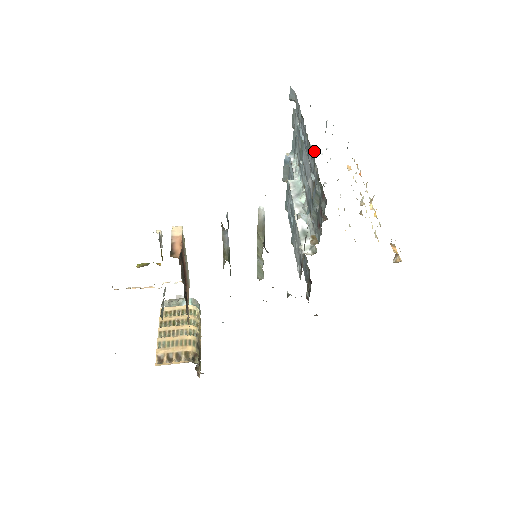
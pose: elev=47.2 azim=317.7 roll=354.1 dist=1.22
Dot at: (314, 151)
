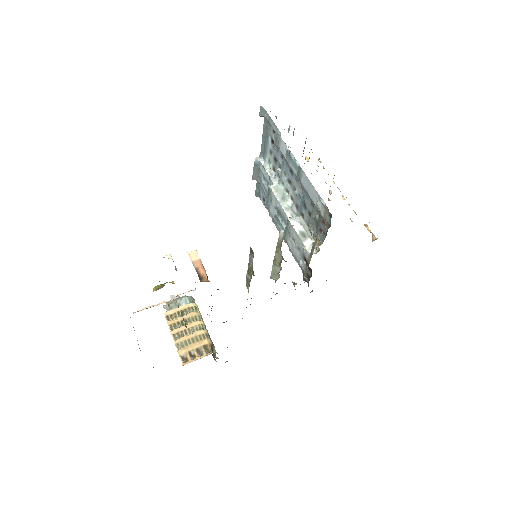
Dot at: occluded
